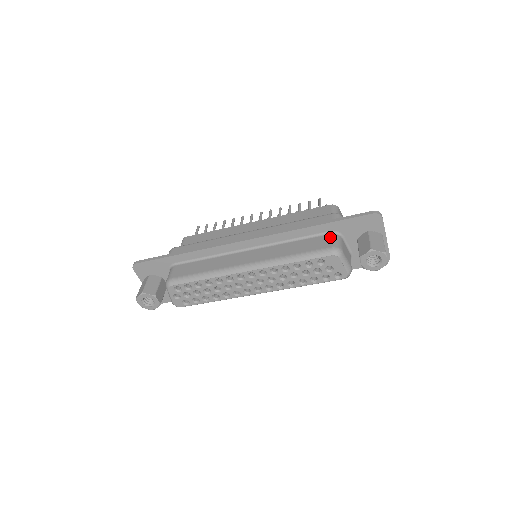
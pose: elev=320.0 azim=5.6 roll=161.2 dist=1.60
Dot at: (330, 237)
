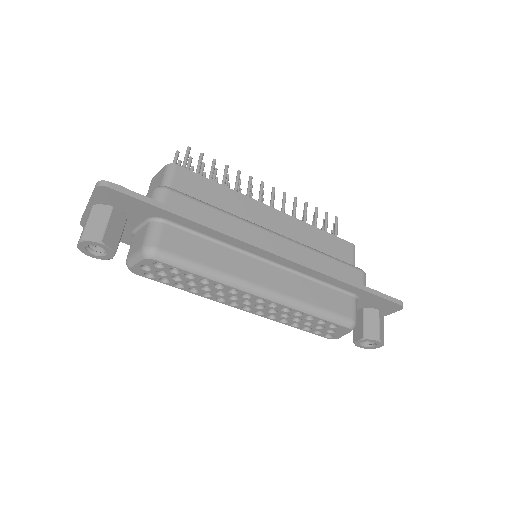
Dot at: (353, 302)
